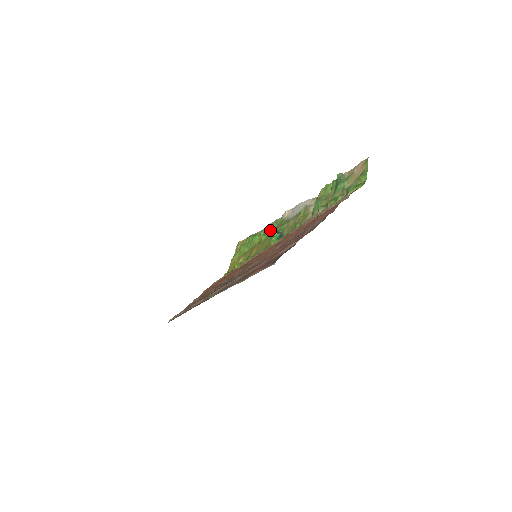
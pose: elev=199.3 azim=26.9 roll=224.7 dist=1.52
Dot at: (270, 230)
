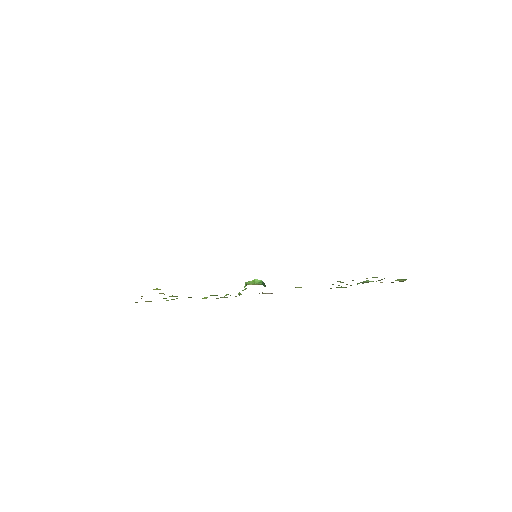
Dot at: occluded
